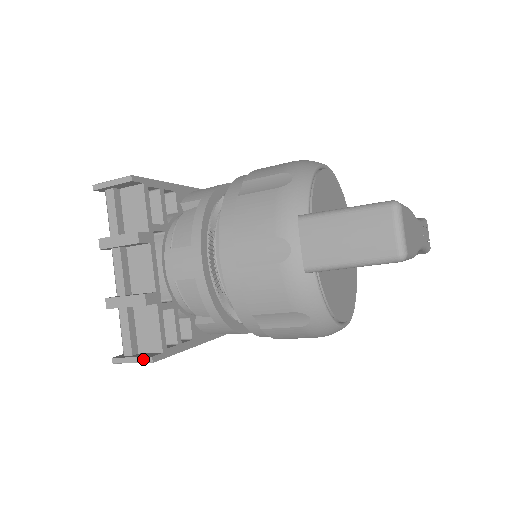
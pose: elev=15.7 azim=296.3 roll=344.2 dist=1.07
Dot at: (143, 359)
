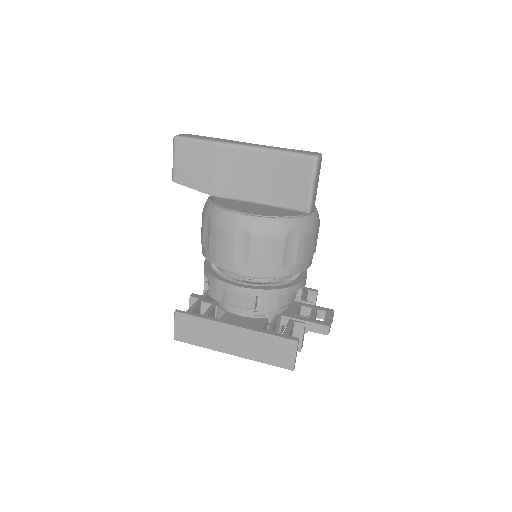
Dot at: (175, 316)
